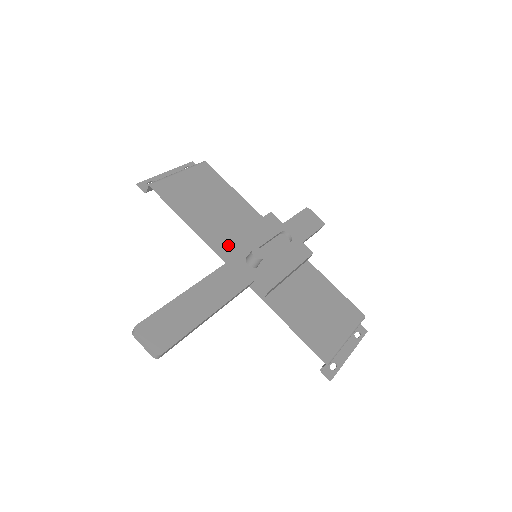
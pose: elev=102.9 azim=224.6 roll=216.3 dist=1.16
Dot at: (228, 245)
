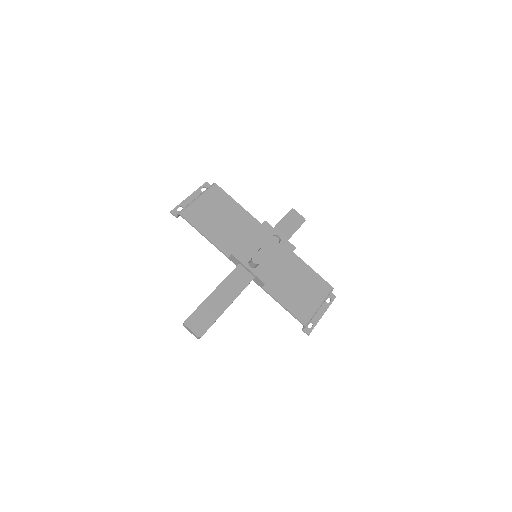
Dot at: (236, 254)
